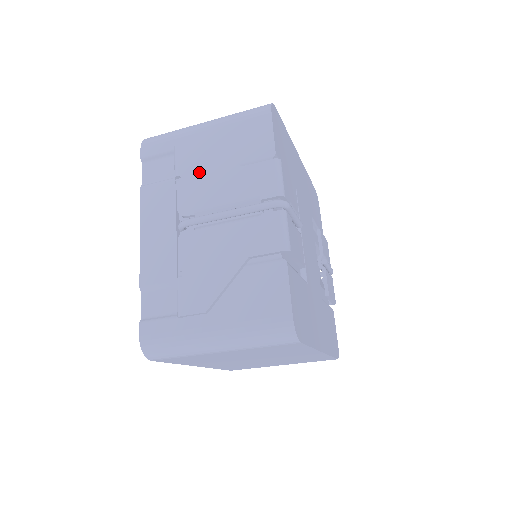
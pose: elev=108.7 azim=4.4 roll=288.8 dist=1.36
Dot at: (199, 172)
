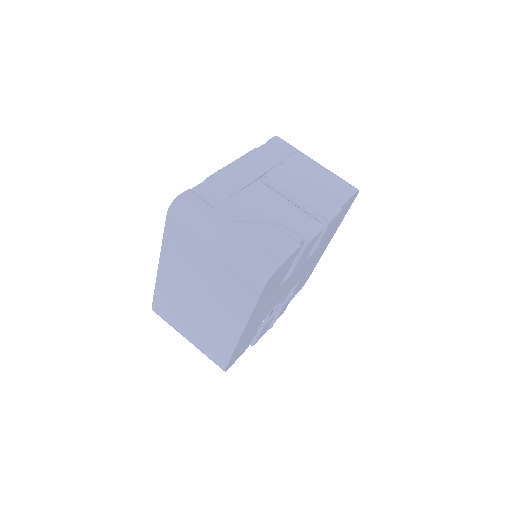
Dot at: (296, 172)
